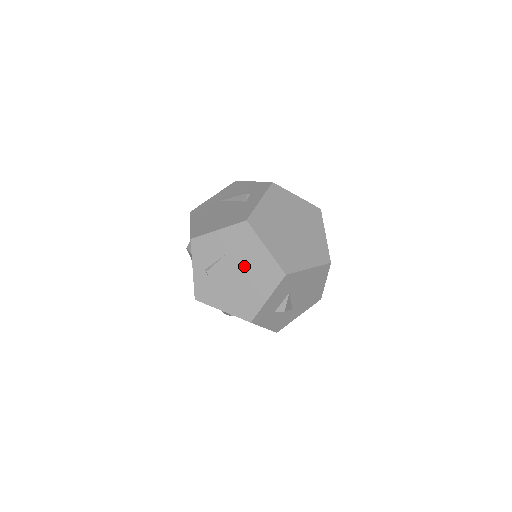
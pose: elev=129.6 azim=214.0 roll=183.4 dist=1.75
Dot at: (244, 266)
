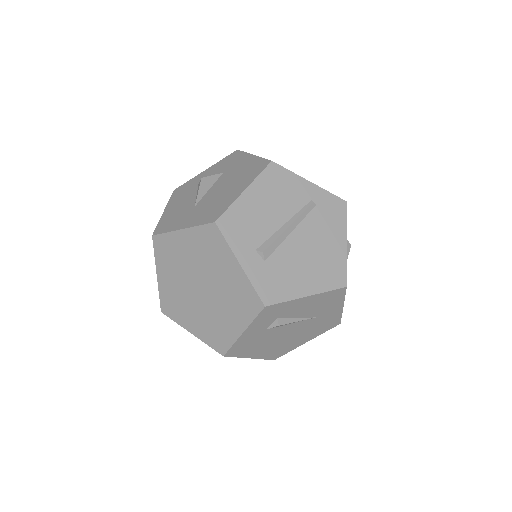
Dot at: occluded
